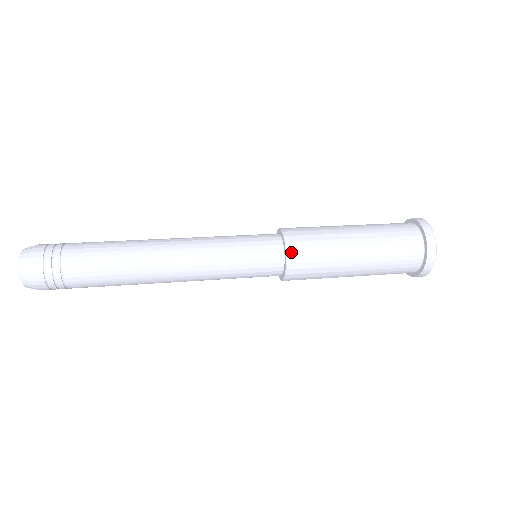
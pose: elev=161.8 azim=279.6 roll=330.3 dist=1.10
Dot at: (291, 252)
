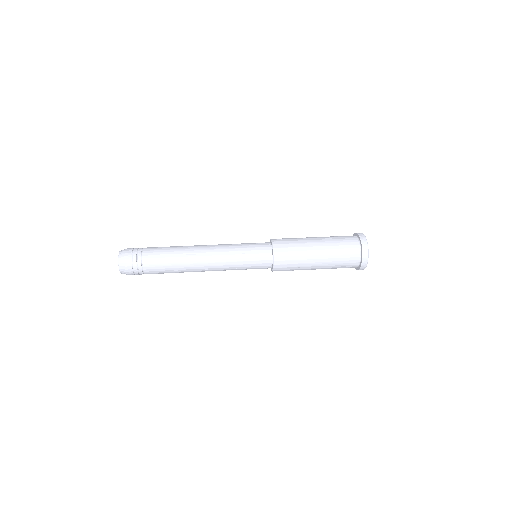
Dot at: (275, 246)
